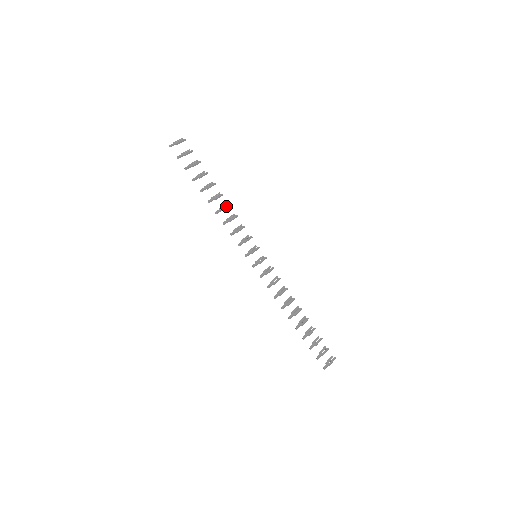
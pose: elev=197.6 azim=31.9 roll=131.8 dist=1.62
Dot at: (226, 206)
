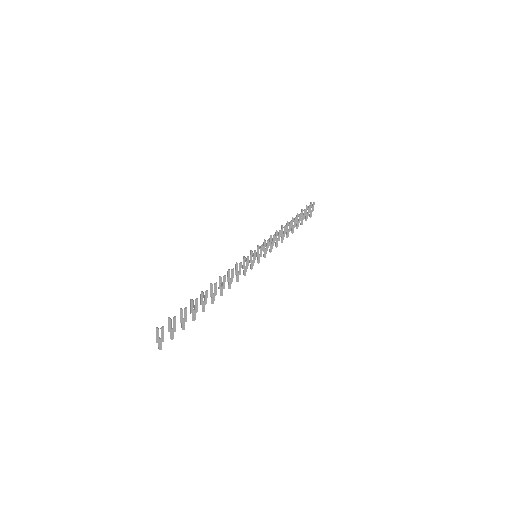
Dot at: (223, 282)
